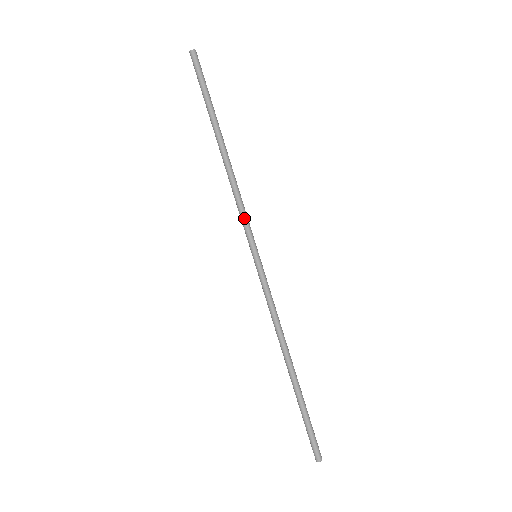
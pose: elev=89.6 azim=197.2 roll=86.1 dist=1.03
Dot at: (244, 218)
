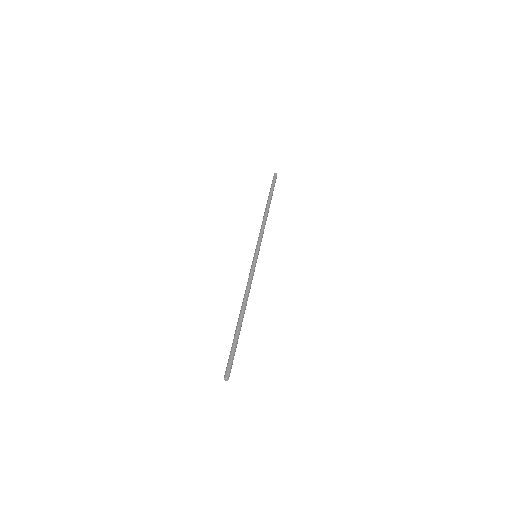
Dot at: (260, 237)
